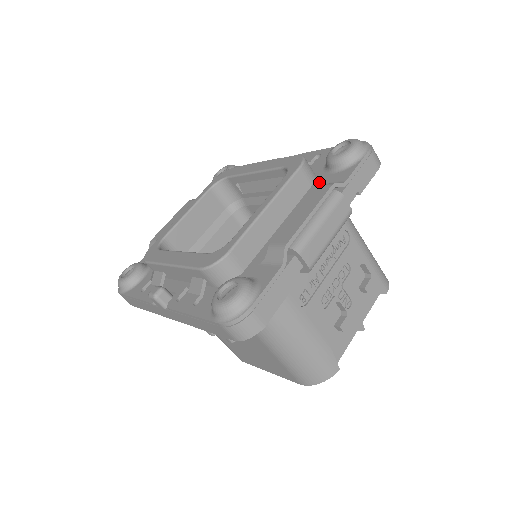
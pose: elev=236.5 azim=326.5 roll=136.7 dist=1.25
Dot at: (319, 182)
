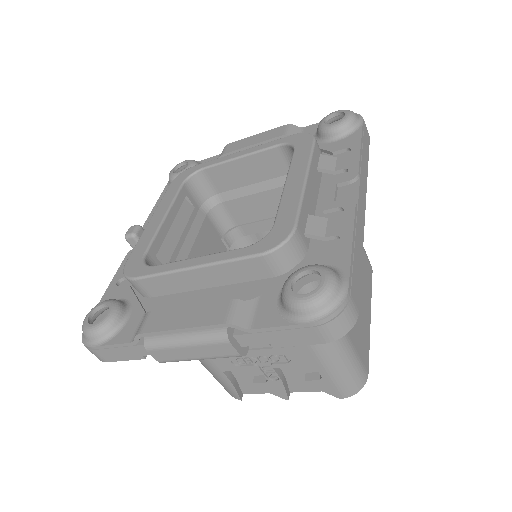
Dot at: (276, 284)
